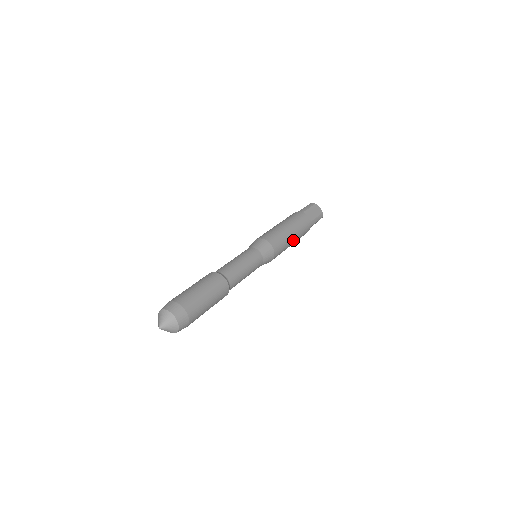
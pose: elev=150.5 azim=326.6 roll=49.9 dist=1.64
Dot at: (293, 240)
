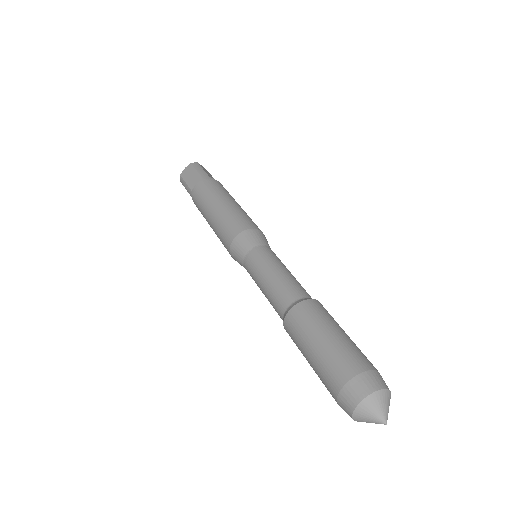
Dot at: occluded
